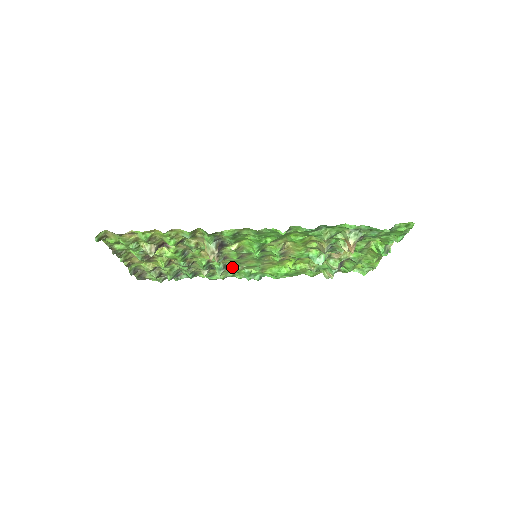
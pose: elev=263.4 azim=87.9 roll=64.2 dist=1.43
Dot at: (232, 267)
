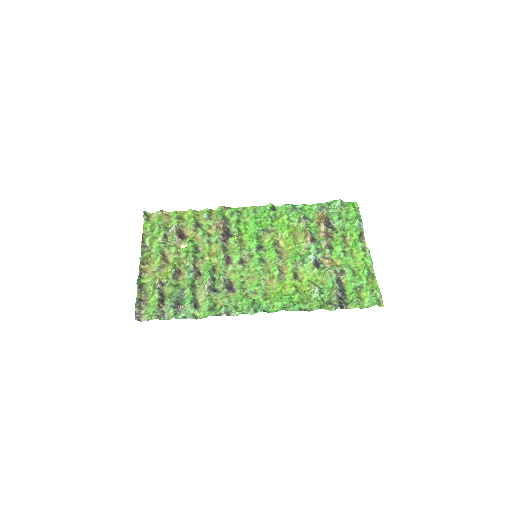
Dot at: (235, 289)
